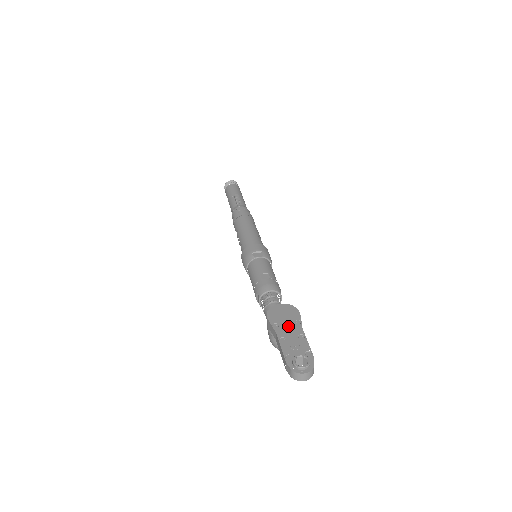
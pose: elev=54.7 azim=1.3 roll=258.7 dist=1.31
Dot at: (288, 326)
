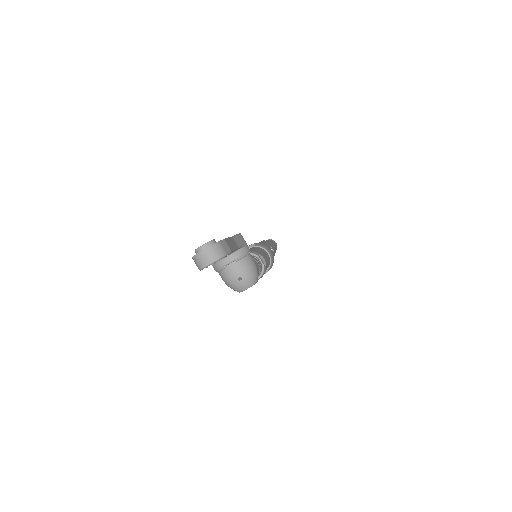
Dot at: occluded
